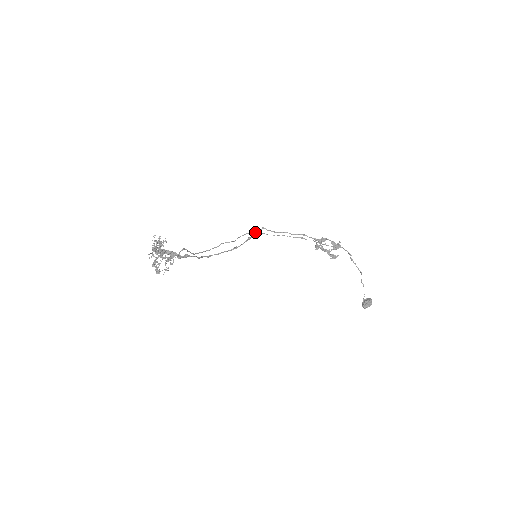
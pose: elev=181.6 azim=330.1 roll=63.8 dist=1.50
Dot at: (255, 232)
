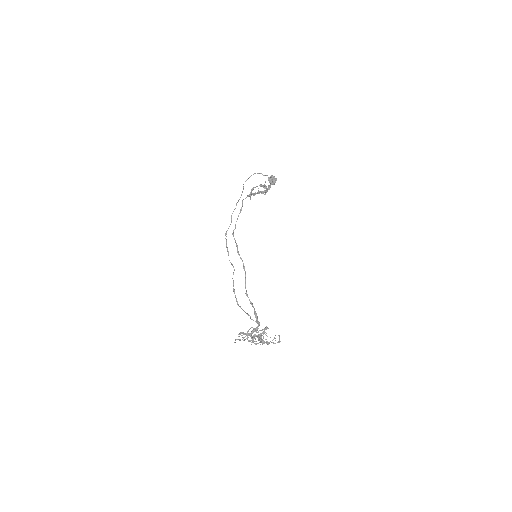
Dot at: occluded
